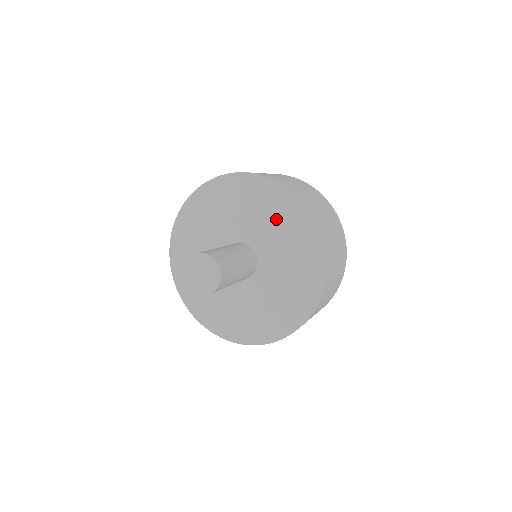
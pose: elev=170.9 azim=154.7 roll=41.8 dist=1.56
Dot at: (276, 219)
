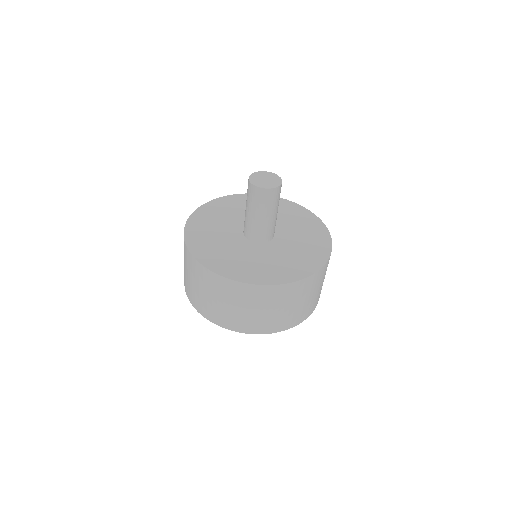
Dot at: occluded
